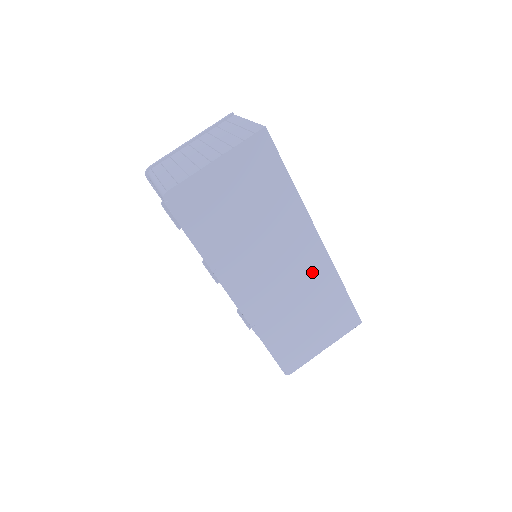
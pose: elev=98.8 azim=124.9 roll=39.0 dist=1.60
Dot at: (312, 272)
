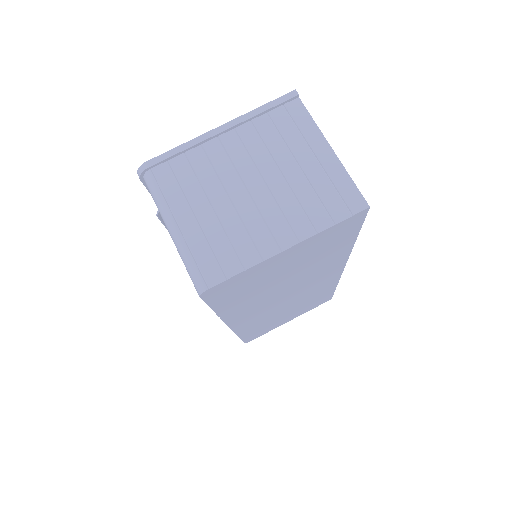
Dot at: (317, 288)
